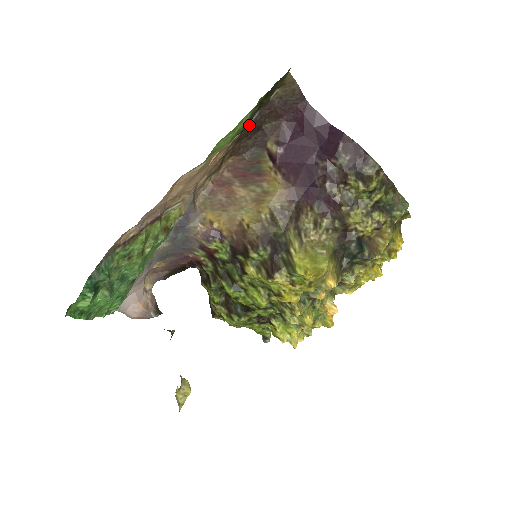
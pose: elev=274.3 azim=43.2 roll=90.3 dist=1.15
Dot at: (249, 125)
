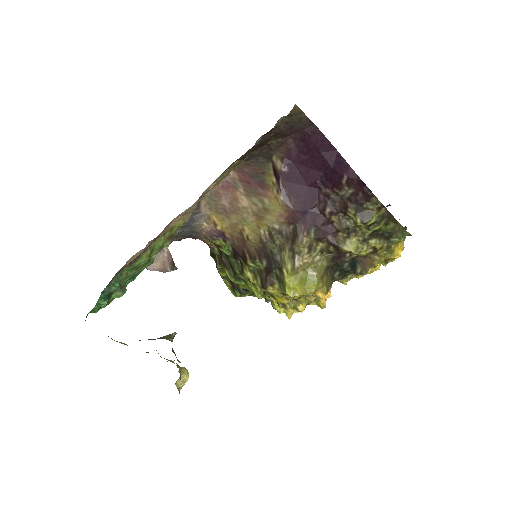
Dot at: occluded
